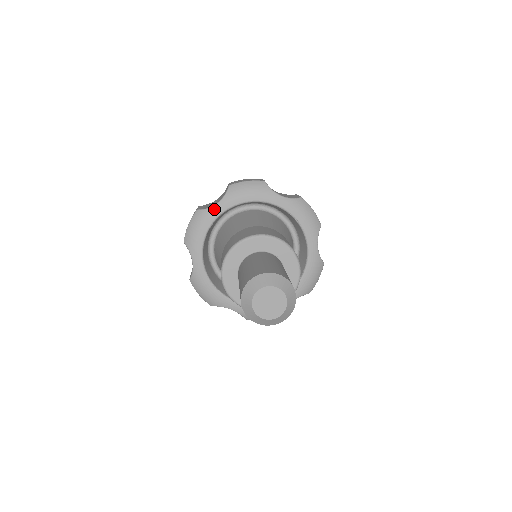
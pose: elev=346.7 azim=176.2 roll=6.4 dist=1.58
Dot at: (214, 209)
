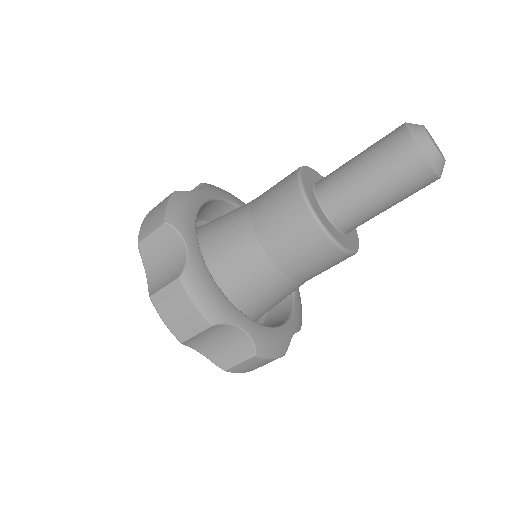
Dot at: occluded
